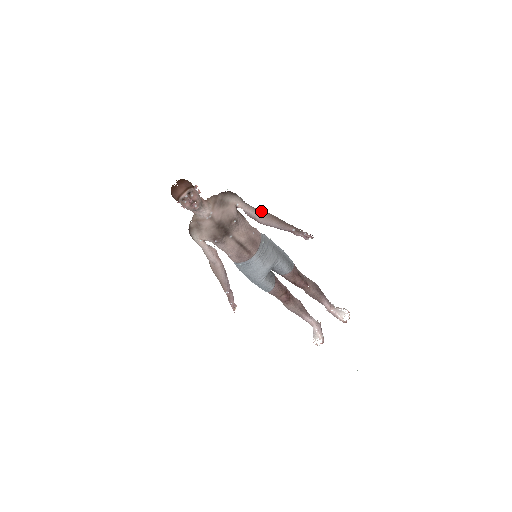
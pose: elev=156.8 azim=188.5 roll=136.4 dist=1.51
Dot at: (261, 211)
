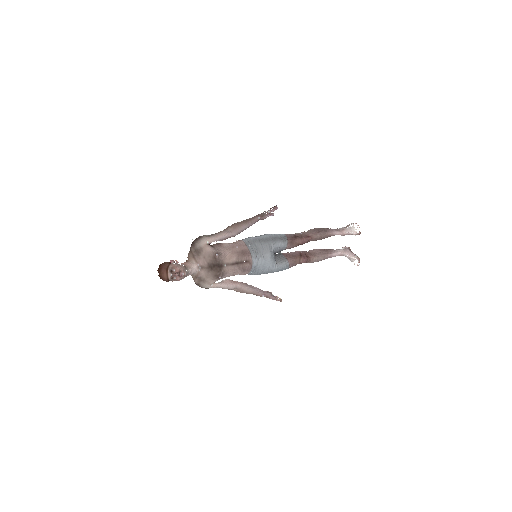
Dot at: (227, 229)
